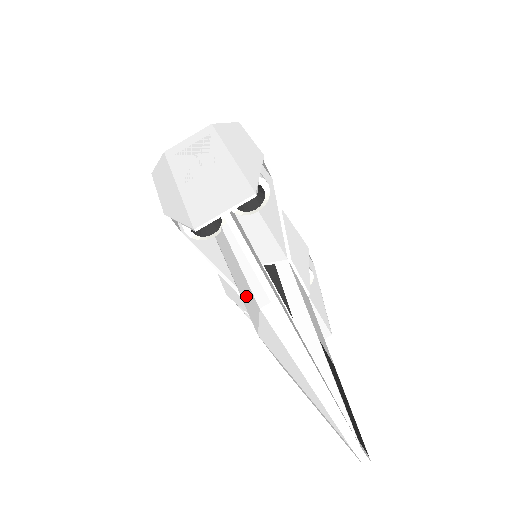
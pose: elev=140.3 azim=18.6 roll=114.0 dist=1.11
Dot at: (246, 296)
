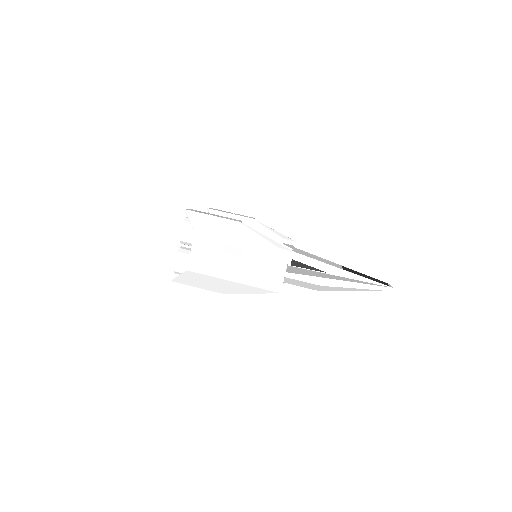
Dot at: (300, 284)
